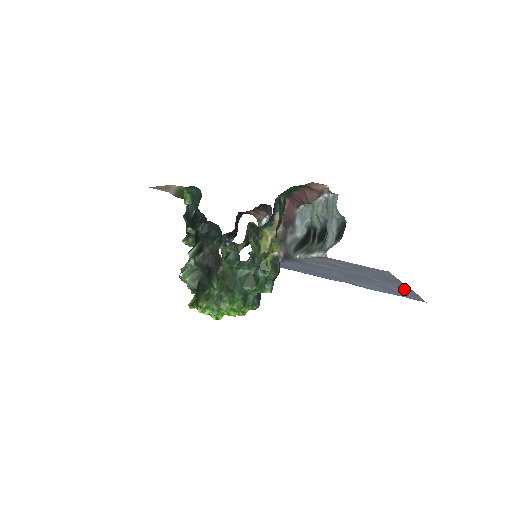
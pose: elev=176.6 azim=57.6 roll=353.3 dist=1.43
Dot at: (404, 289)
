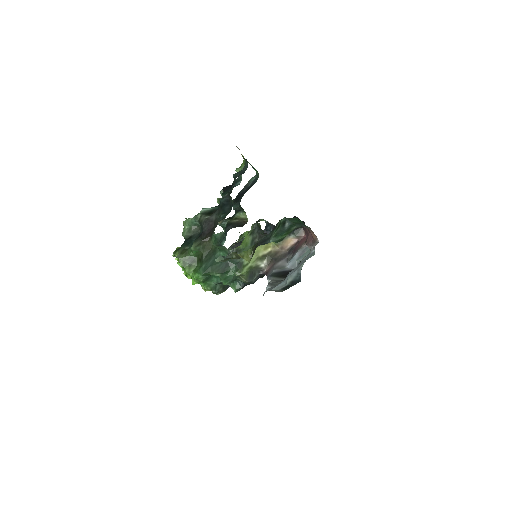
Dot at: occluded
